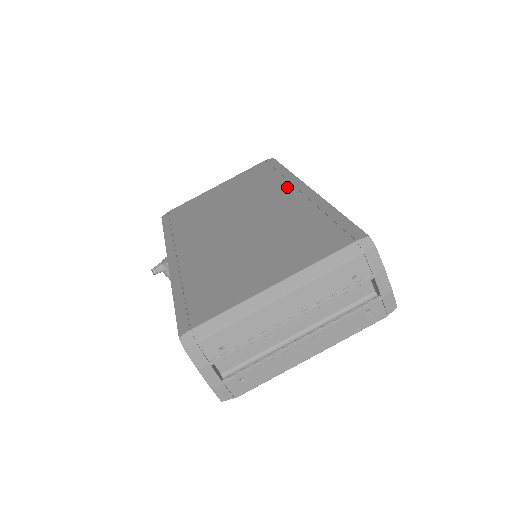
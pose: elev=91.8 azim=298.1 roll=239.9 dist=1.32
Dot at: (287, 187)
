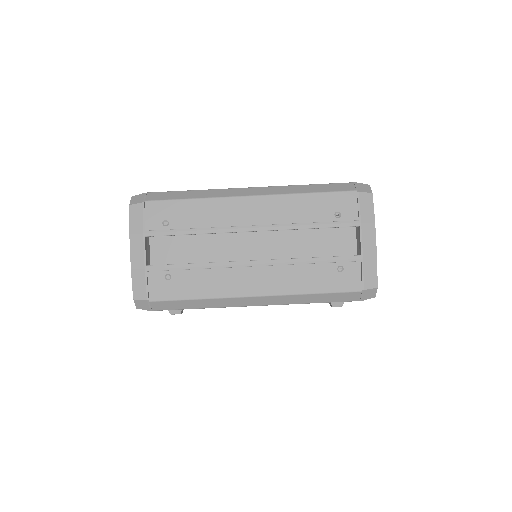
Dot at: occluded
